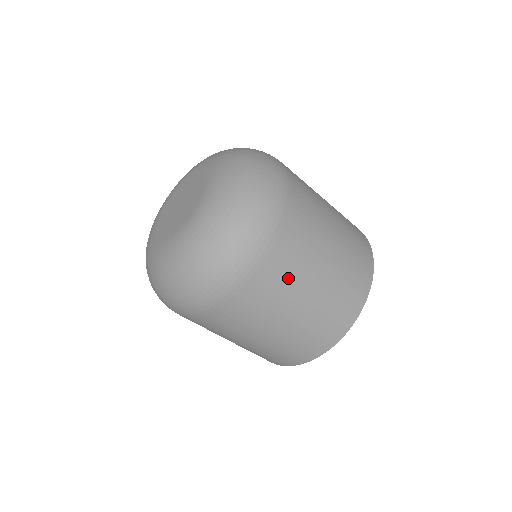
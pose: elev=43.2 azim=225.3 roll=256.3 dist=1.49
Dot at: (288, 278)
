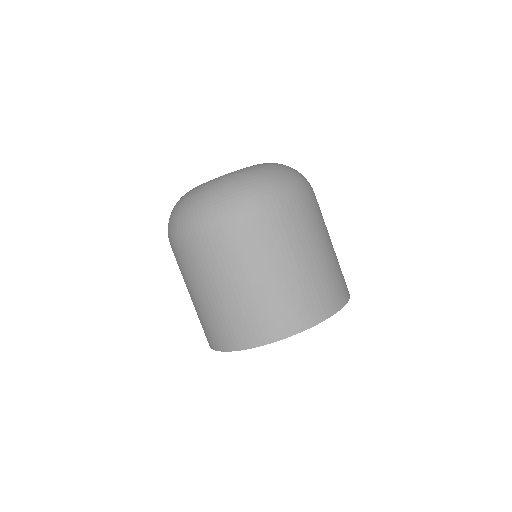
Dot at: occluded
